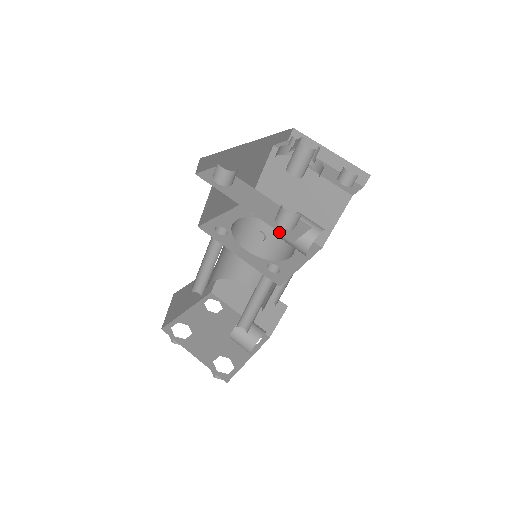
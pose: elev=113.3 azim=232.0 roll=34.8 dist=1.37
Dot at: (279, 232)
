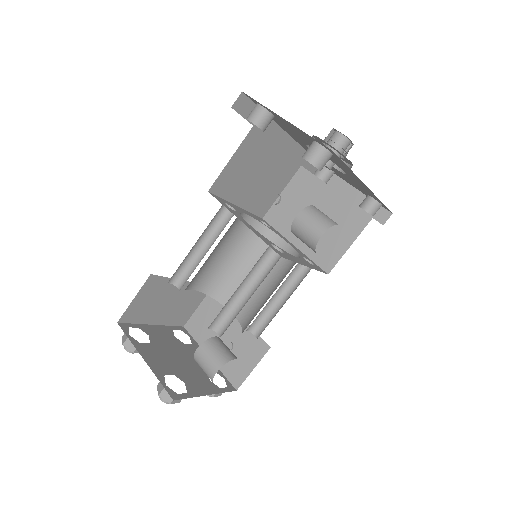
Dot at: (285, 248)
